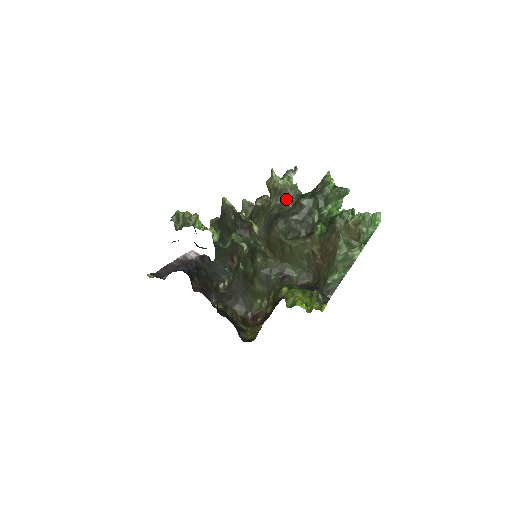
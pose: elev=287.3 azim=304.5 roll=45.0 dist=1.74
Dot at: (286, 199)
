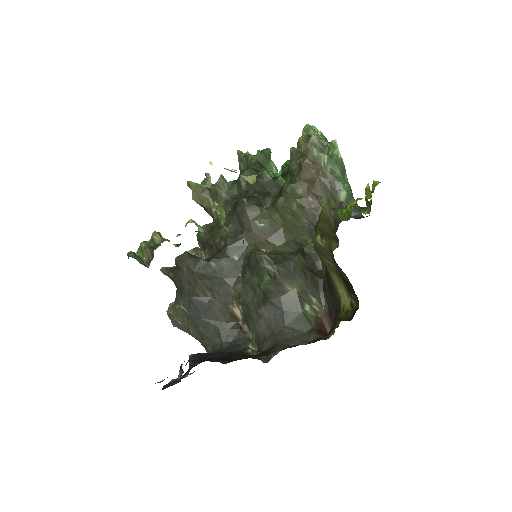
Dot at: (226, 195)
